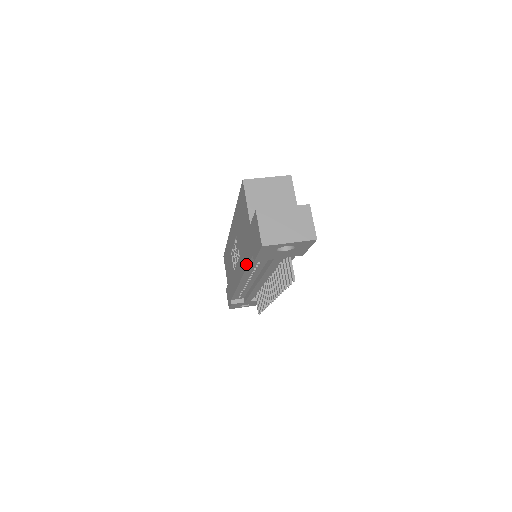
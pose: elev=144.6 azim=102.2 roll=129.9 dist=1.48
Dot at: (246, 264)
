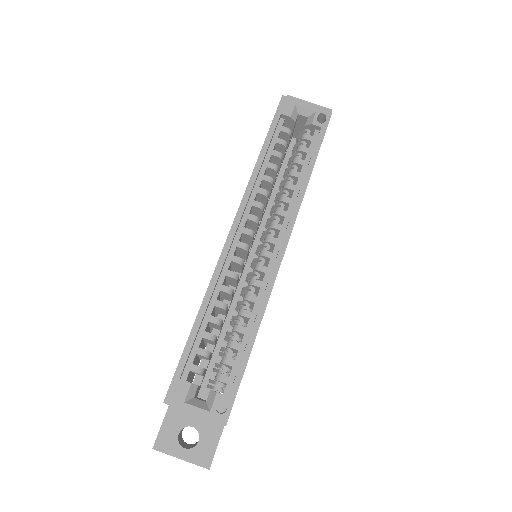
Dot at: occluded
